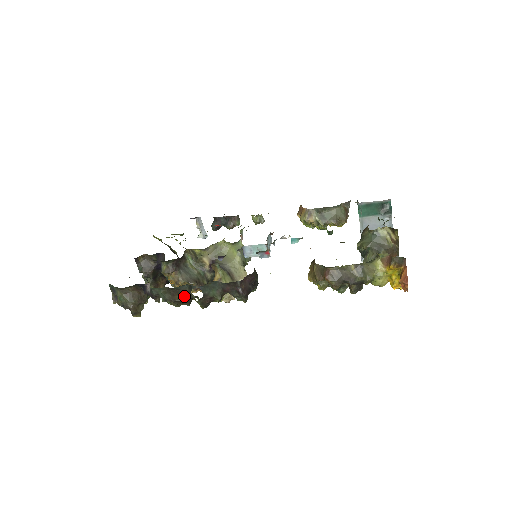
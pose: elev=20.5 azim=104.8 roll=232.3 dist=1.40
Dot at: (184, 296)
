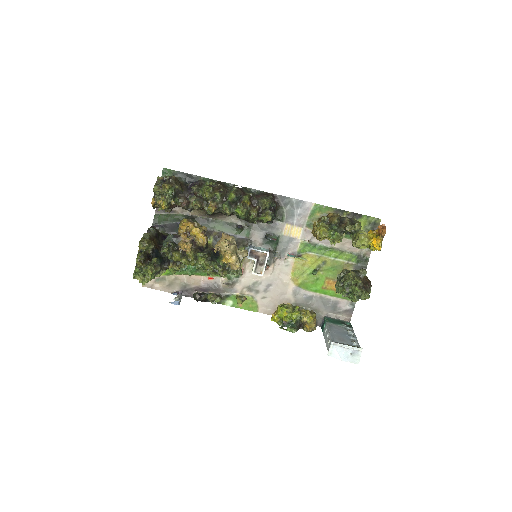
Dot at: (224, 187)
